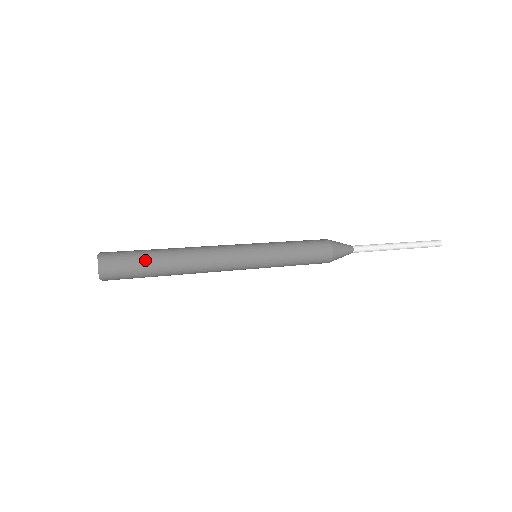
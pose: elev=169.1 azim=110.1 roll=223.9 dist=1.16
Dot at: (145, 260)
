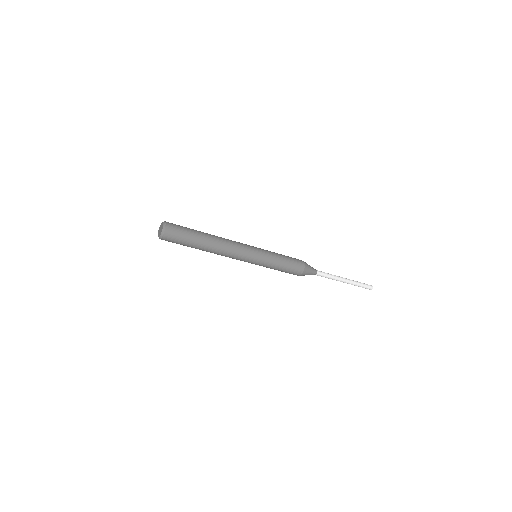
Dot at: (191, 237)
